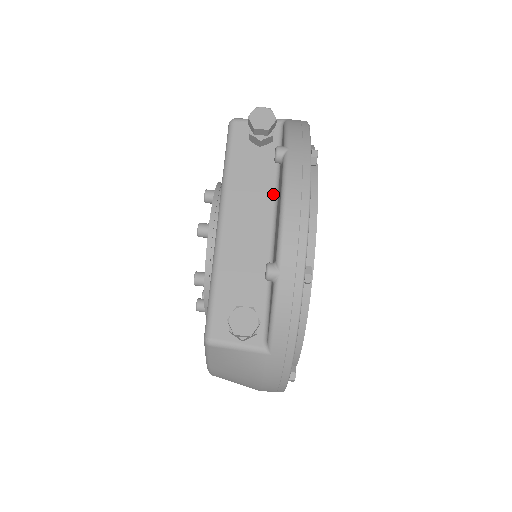
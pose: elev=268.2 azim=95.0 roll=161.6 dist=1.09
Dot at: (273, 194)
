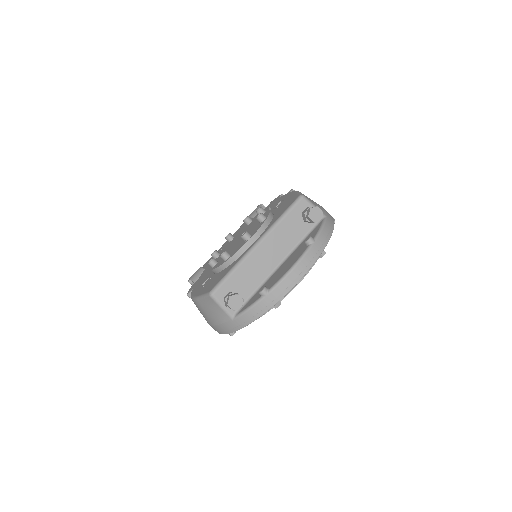
Dot at: (291, 249)
